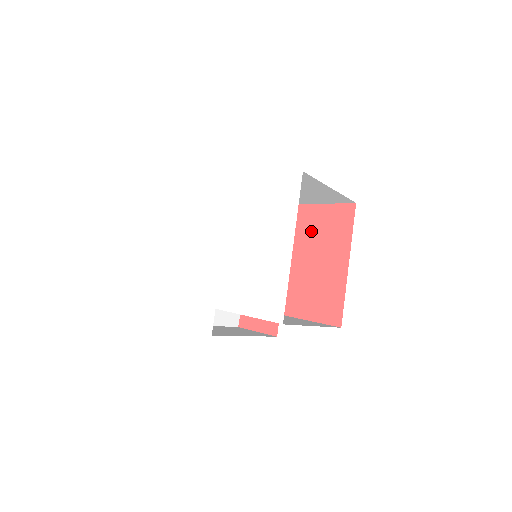
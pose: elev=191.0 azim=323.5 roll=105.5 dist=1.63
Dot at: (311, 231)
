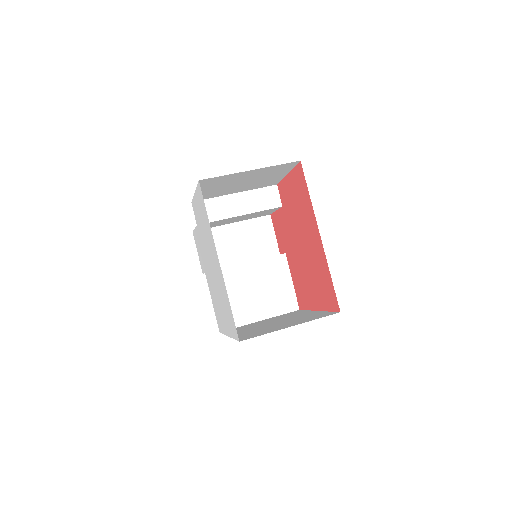
Dot at: (317, 267)
